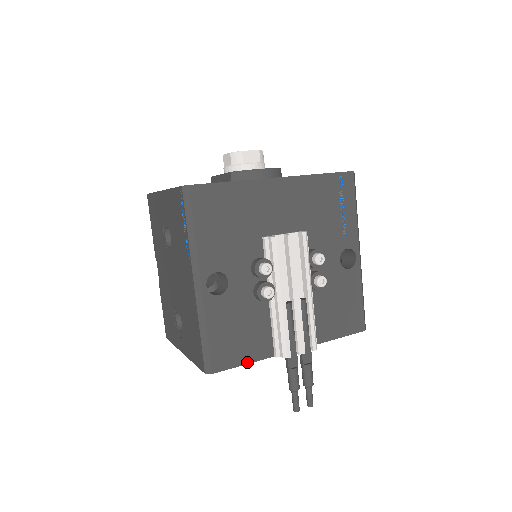
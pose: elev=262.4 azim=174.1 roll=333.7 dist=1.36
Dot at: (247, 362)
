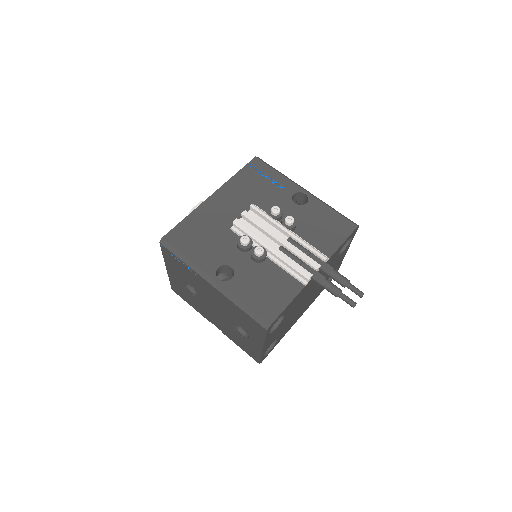
Dot at: (289, 302)
